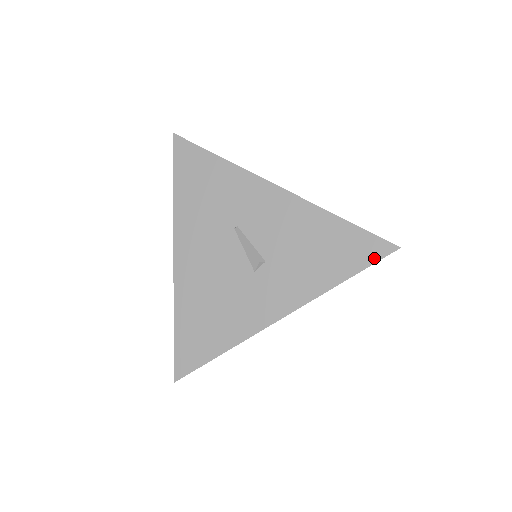
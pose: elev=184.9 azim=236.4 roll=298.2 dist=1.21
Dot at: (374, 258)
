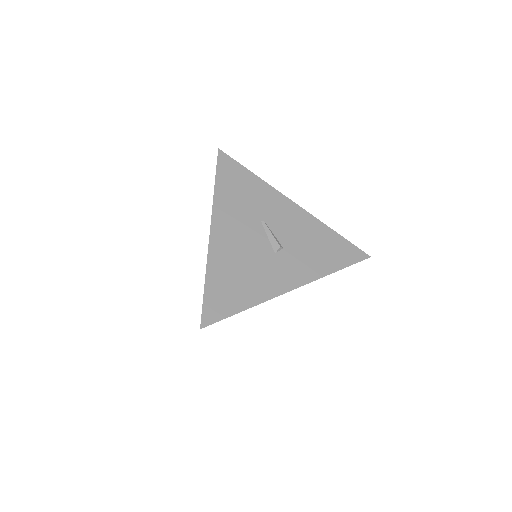
Dot at: (356, 260)
